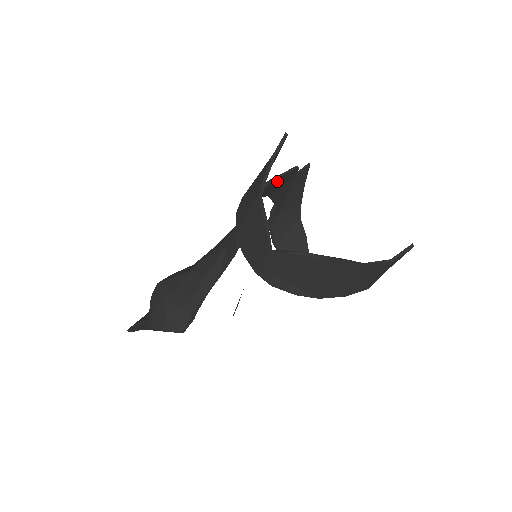
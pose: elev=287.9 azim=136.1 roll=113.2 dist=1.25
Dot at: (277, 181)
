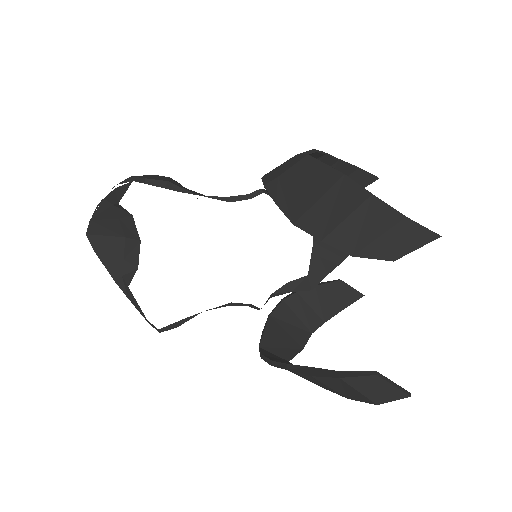
Dot at: occluded
